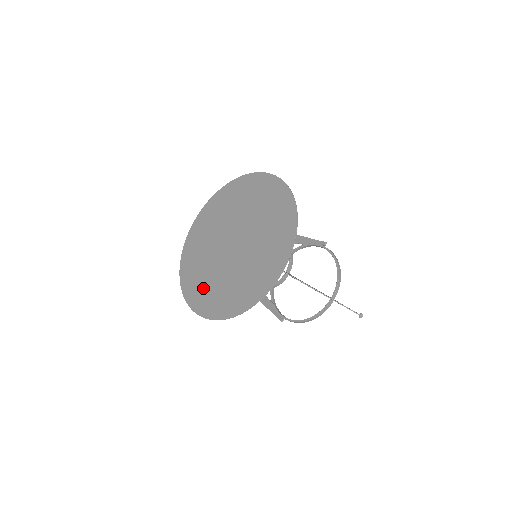
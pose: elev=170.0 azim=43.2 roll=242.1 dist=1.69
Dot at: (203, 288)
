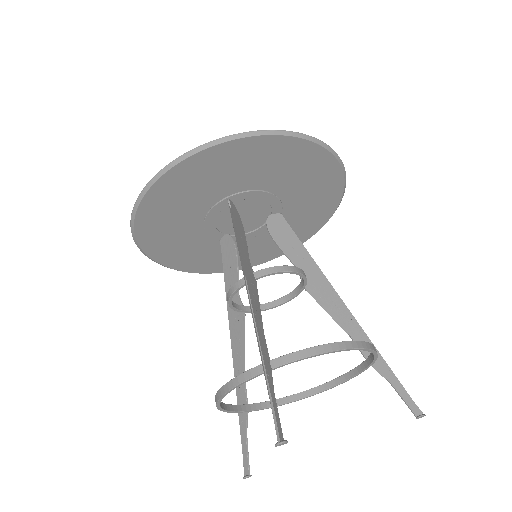
Dot at: (181, 247)
